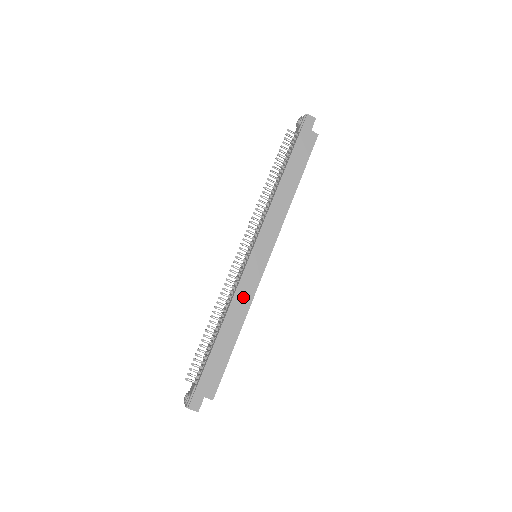
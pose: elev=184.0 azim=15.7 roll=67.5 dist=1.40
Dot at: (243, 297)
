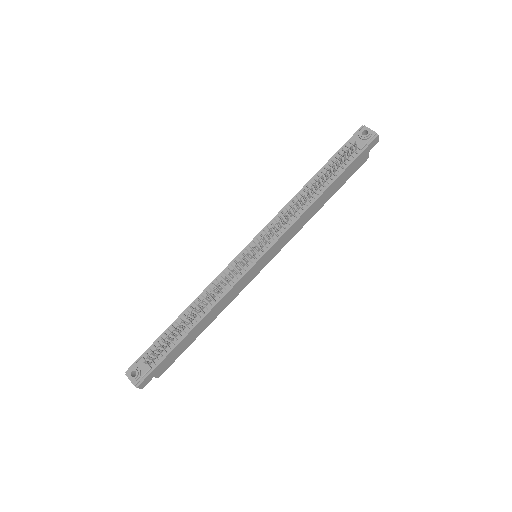
Dot at: (230, 297)
